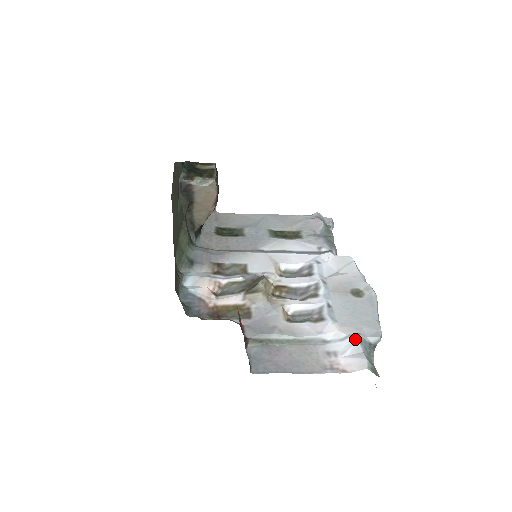
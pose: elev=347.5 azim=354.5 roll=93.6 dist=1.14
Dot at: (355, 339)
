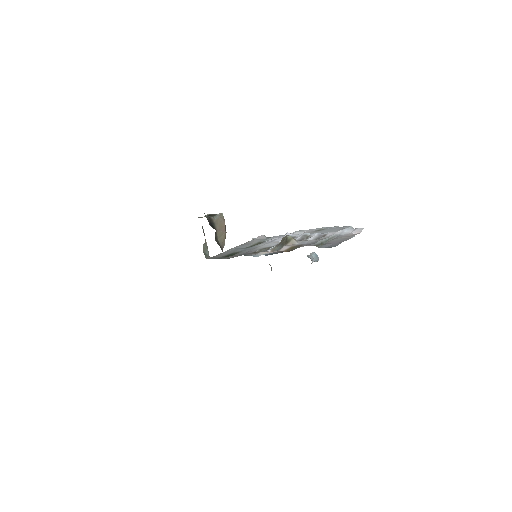
Dot at: (346, 228)
